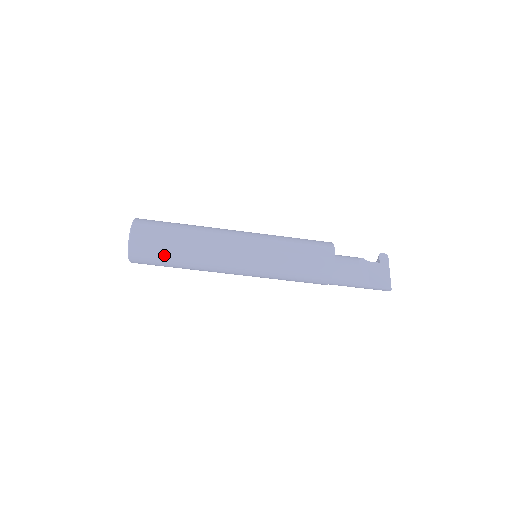
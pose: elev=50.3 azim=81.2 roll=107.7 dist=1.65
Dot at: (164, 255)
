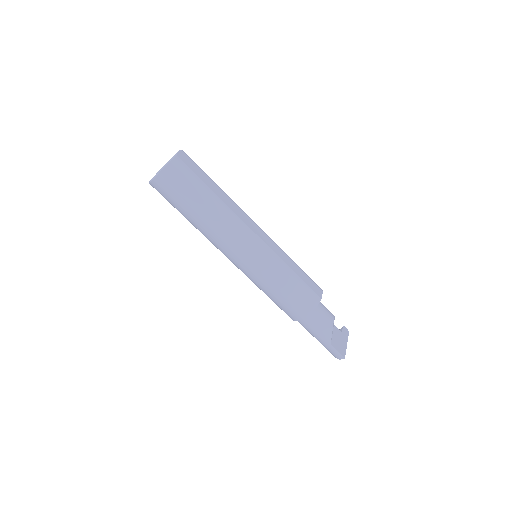
Dot at: (191, 194)
